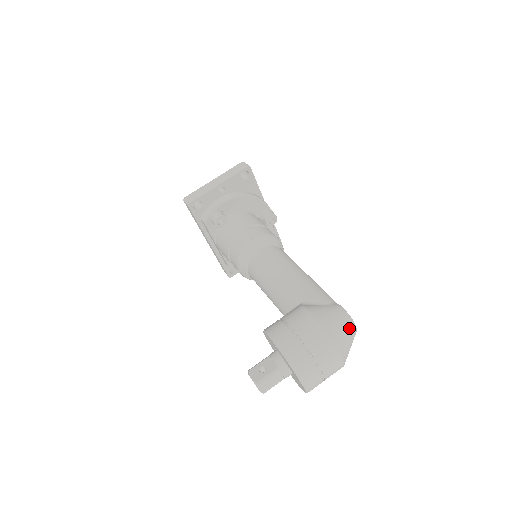
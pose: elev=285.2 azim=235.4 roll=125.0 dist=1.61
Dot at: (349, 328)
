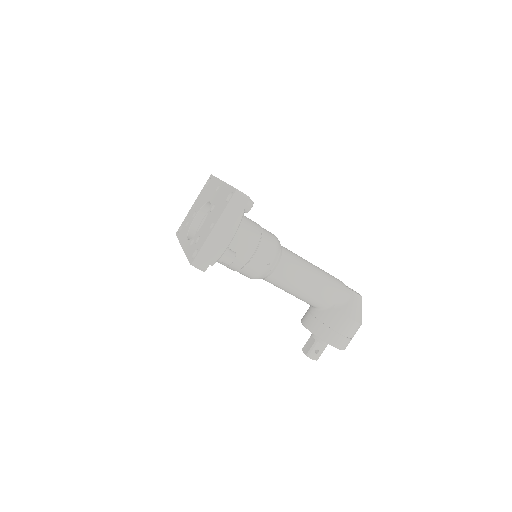
Dot at: occluded
